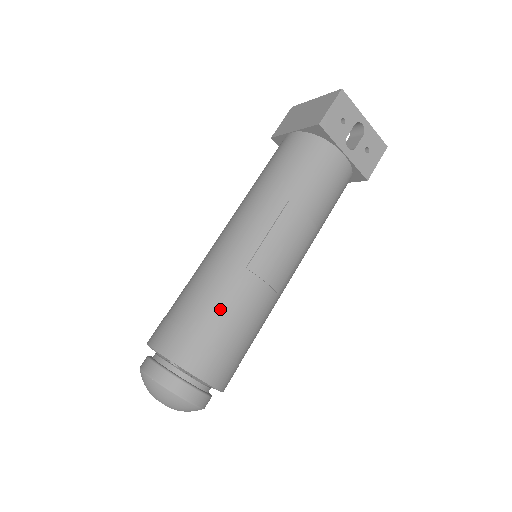
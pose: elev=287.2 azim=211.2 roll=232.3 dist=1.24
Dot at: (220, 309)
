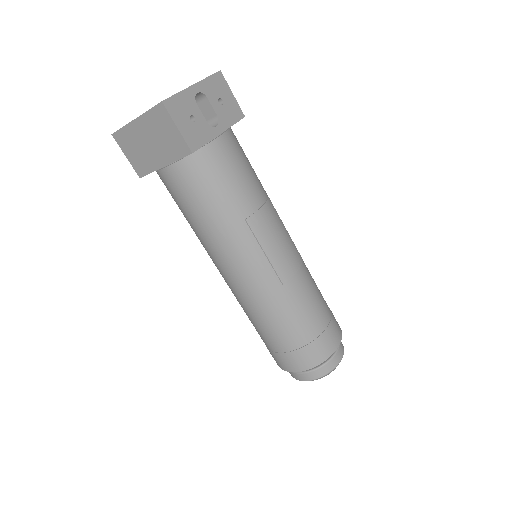
Dot at: (302, 318)
